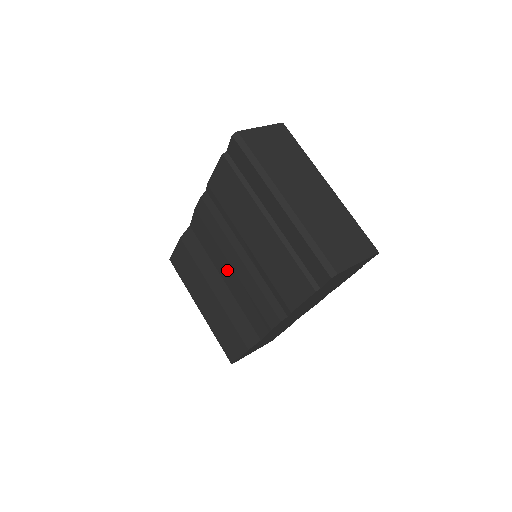
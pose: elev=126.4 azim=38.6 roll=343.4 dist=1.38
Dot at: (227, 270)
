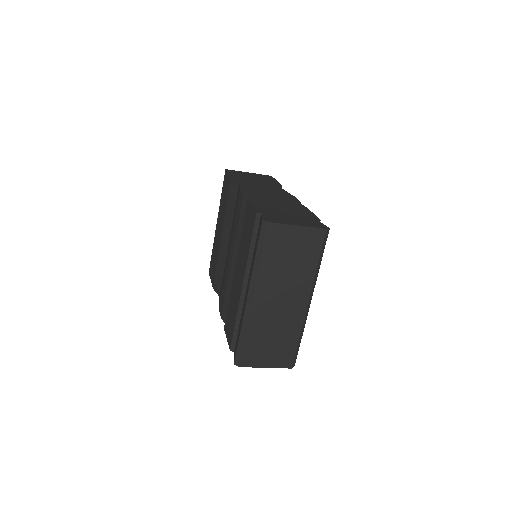
Dot at: (229, 246)
